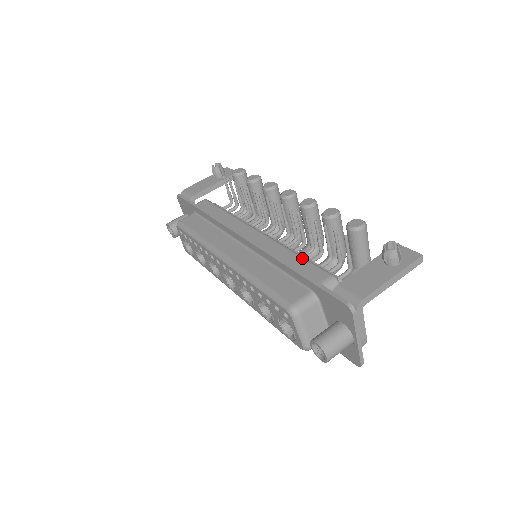
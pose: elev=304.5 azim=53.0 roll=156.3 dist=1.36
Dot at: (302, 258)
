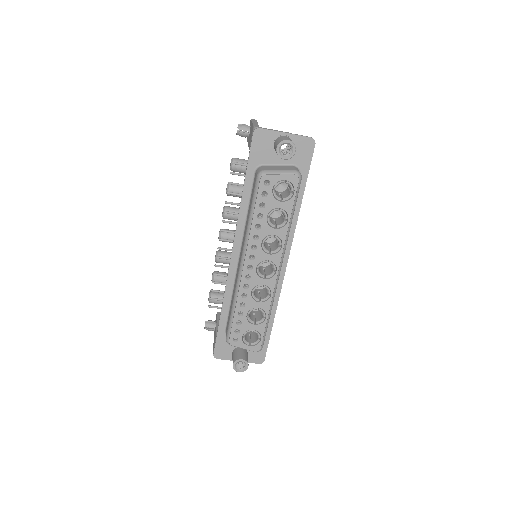
Dot at: occluded
